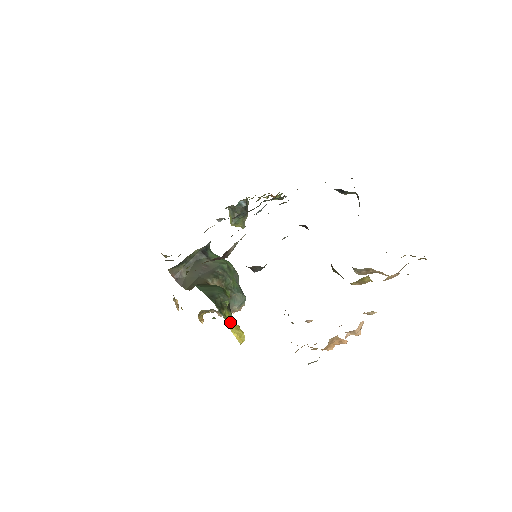
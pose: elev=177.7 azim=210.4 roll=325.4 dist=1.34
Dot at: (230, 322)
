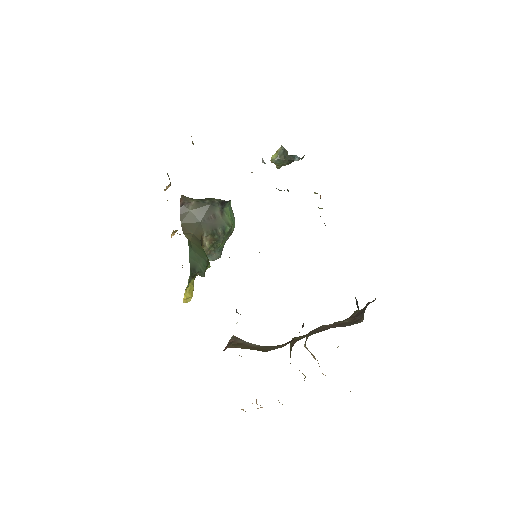
Dot at: (190, 286)
